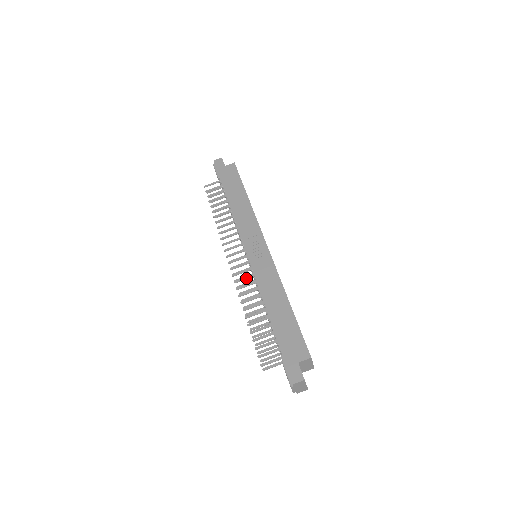
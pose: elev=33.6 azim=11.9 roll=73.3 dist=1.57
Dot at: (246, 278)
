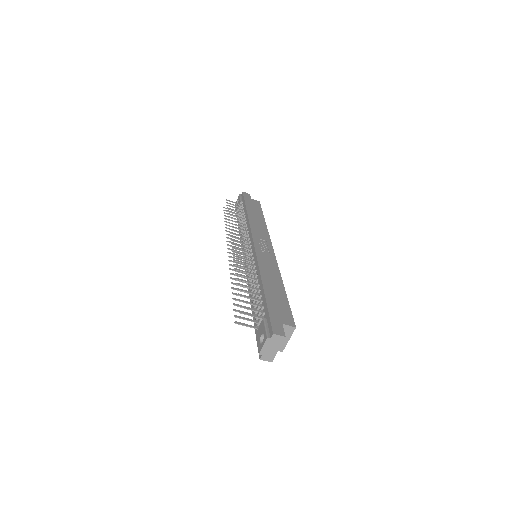
Dot at: (245, 259)
